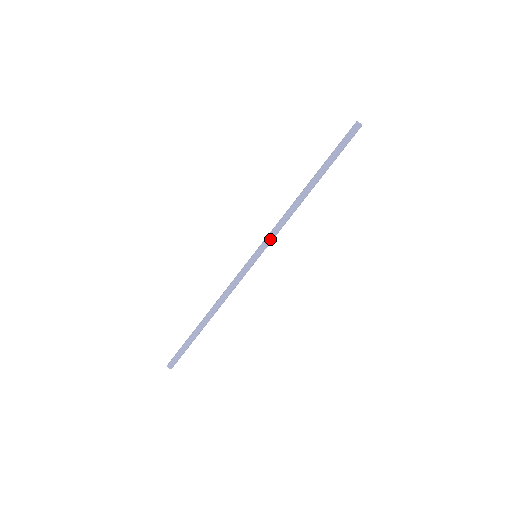
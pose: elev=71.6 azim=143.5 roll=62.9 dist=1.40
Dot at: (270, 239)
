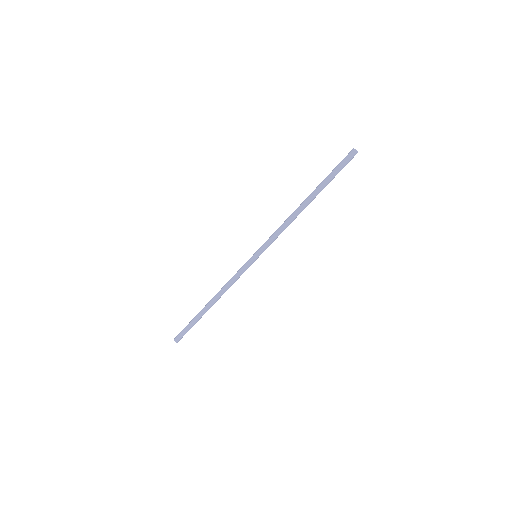
Dot at: (270, 244)
